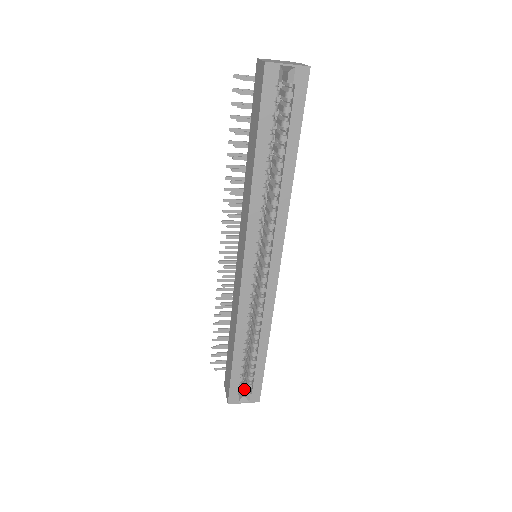
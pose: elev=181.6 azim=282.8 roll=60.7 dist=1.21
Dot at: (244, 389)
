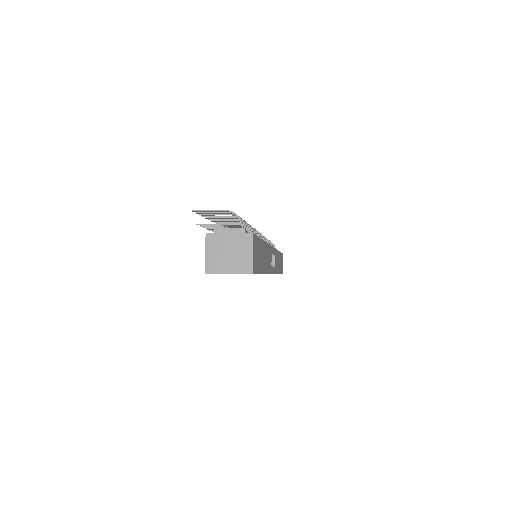
Dot at: occluded
